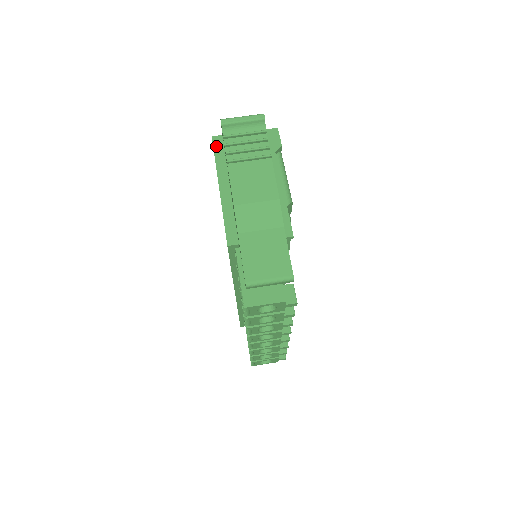
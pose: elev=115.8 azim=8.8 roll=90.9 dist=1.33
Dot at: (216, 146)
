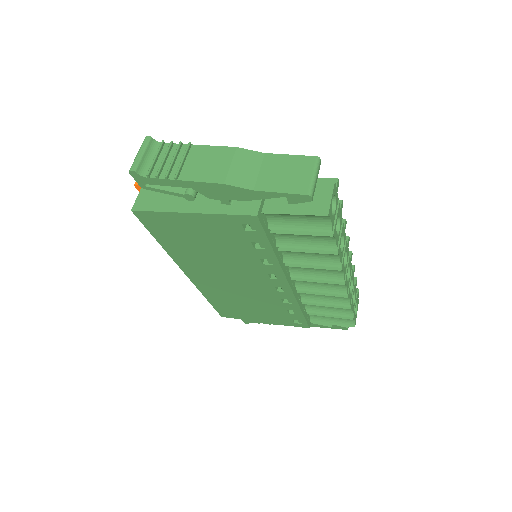
Dot at: (144, 208)
